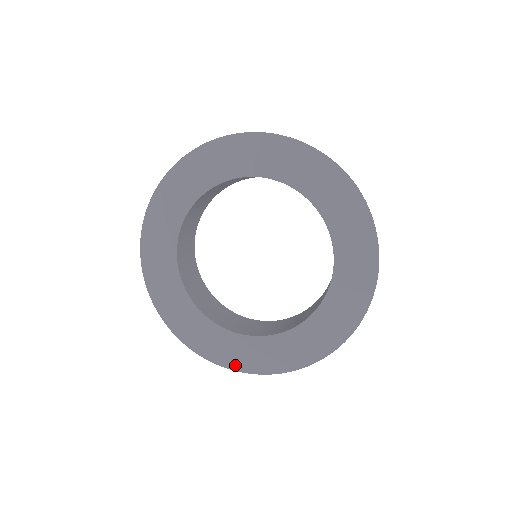
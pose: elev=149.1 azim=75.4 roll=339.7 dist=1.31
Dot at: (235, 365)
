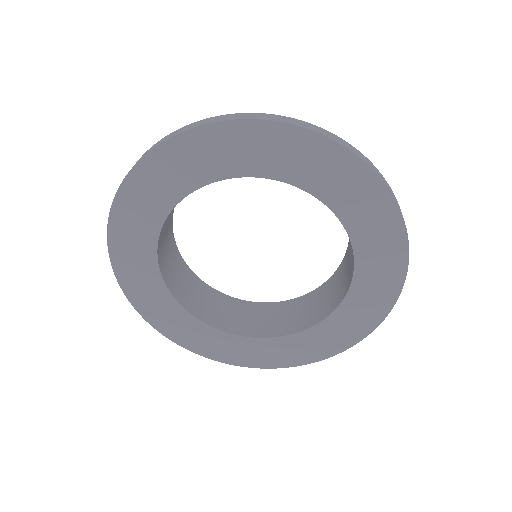
Dot at: (254, 364)
